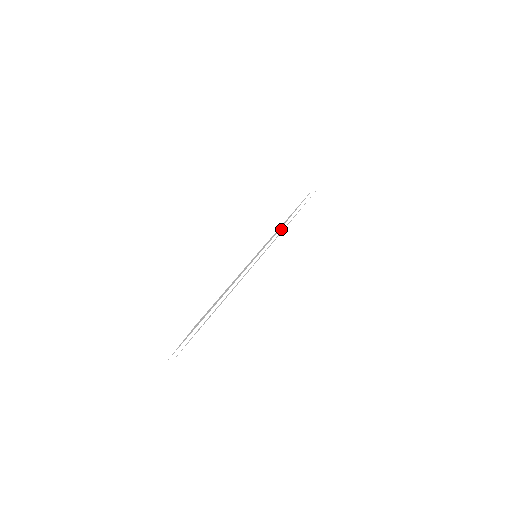
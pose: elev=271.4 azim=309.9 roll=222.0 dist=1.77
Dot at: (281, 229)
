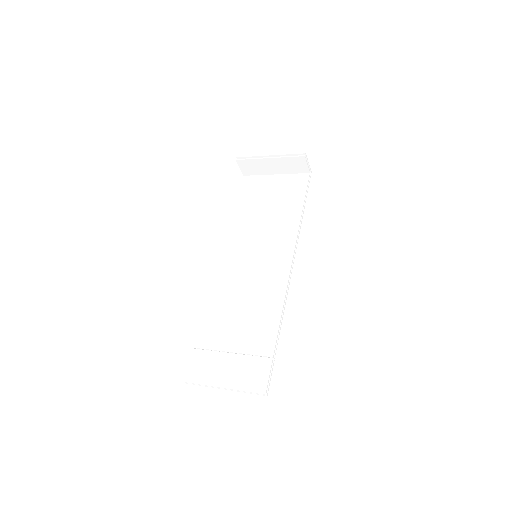
Dot at: (296, 247)
